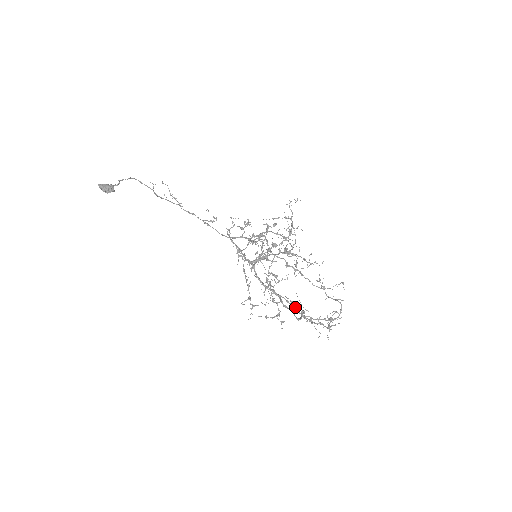
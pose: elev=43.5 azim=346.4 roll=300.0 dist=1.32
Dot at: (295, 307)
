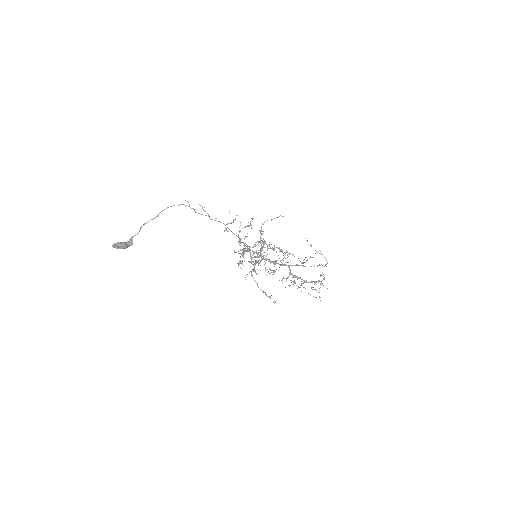
Dot at: (298, 277)
